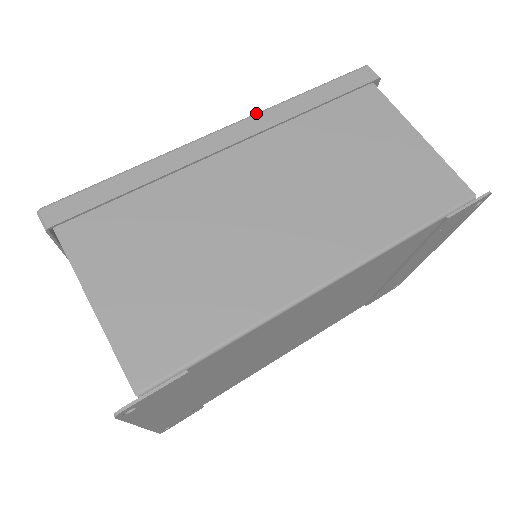
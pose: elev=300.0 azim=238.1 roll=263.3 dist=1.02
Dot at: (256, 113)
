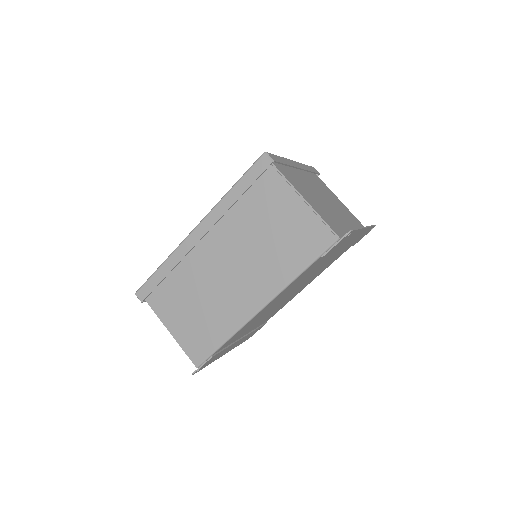
Dot at: (209, 213)
